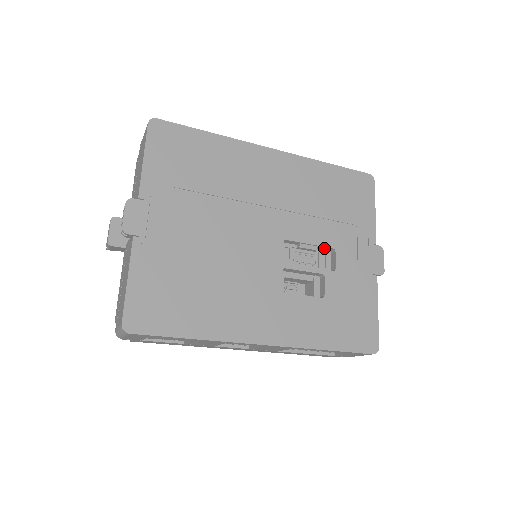
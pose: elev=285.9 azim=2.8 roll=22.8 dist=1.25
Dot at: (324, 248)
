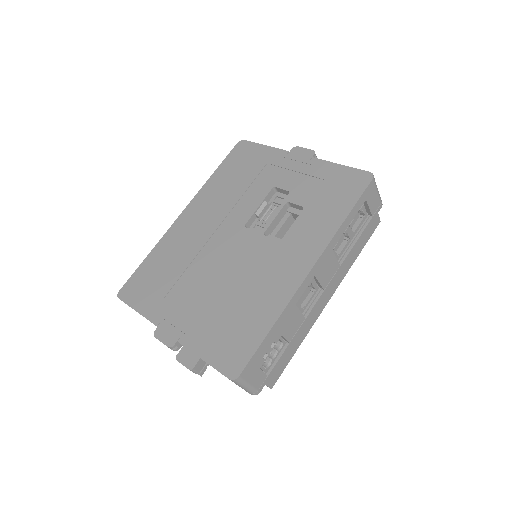
Dot at: (270, 196)
